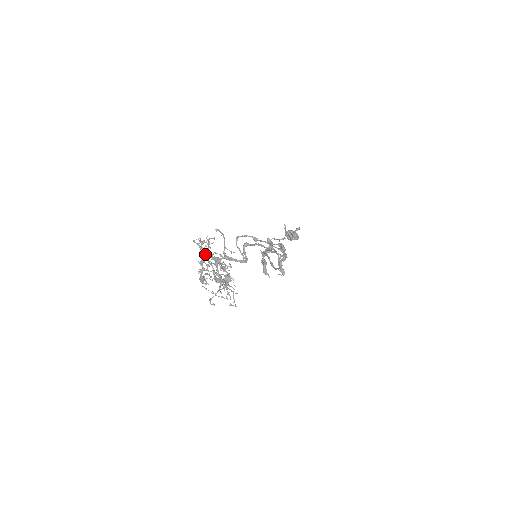
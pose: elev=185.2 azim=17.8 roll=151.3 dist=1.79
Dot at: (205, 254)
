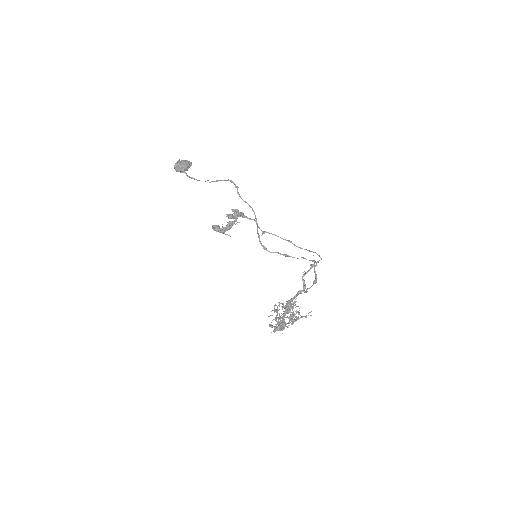
Dot at: (284, 325)
